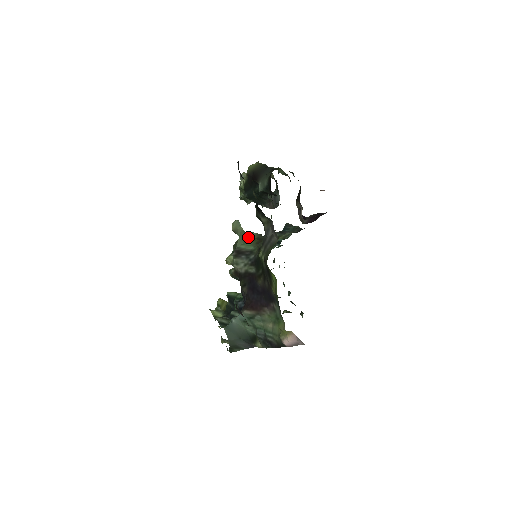
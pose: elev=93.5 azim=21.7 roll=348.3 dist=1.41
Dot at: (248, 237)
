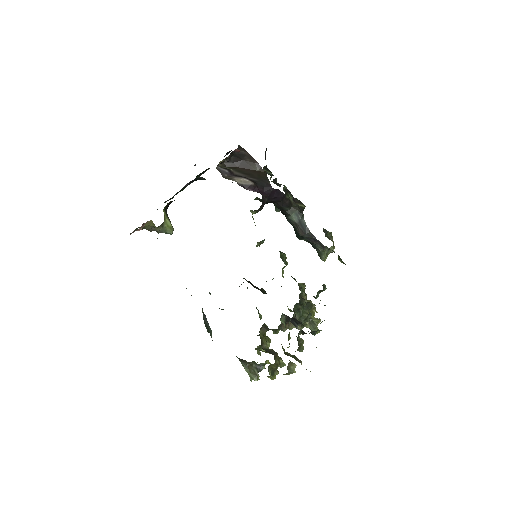
Dot at: occluded
